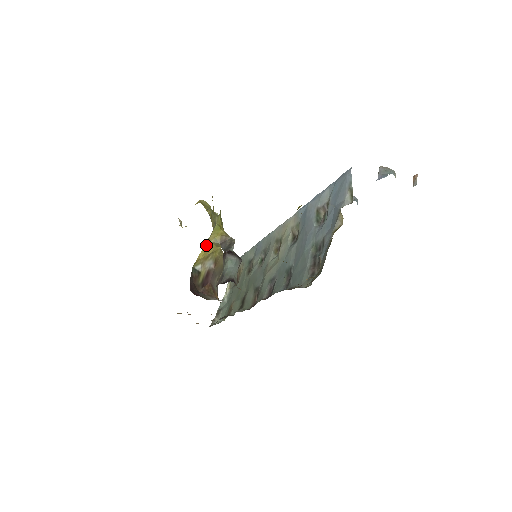
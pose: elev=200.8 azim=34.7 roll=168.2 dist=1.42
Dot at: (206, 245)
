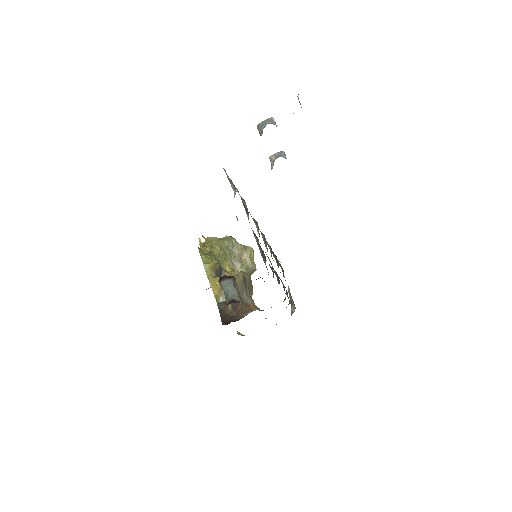
Dot at: (210, 283)
